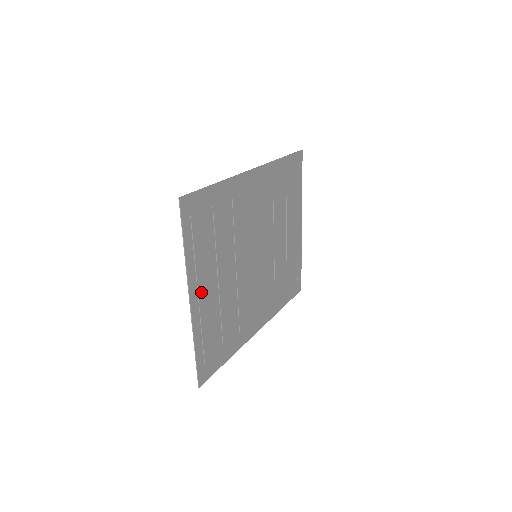
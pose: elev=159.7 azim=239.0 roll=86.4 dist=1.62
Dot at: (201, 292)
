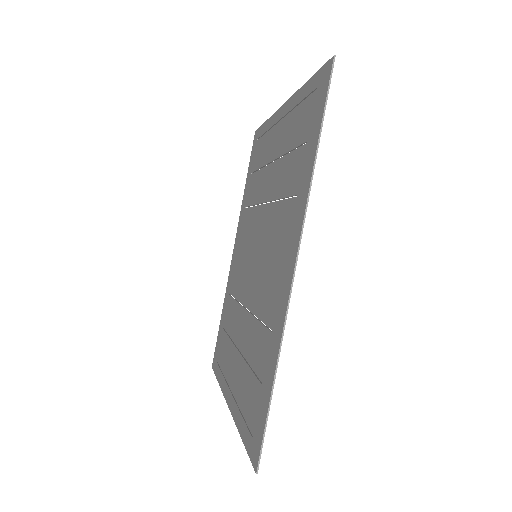
Dot at: (279, 127)
